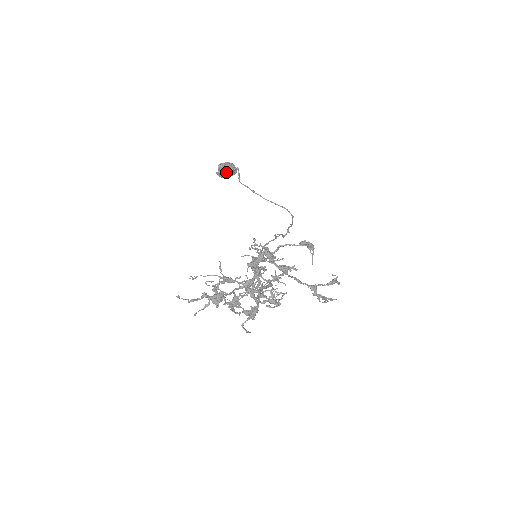
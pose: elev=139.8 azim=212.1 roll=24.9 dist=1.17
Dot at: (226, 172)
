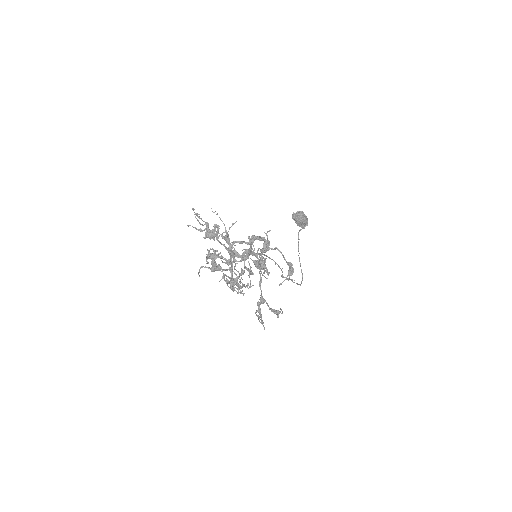
Dot at: (299, 219)
